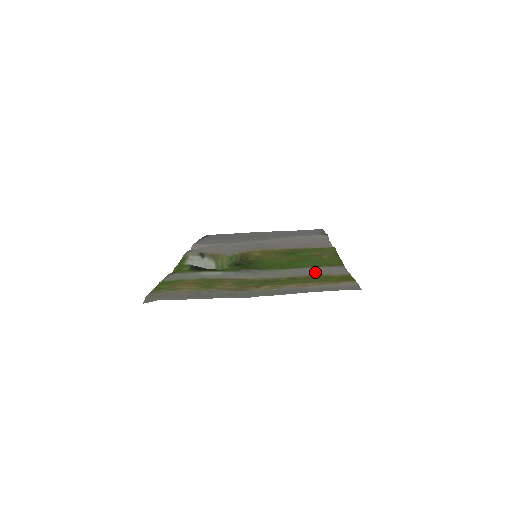
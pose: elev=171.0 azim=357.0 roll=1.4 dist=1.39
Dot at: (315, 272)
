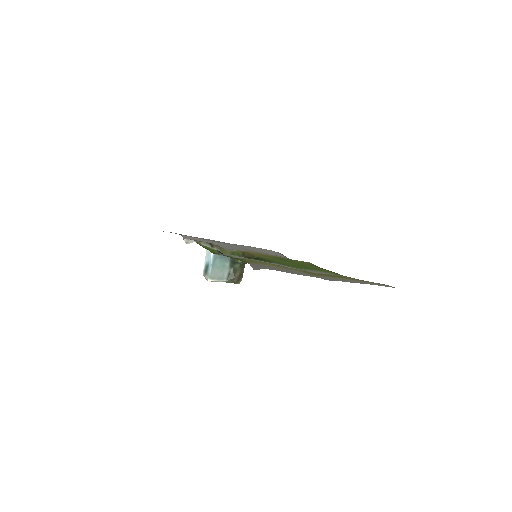
Dot at: occluded
